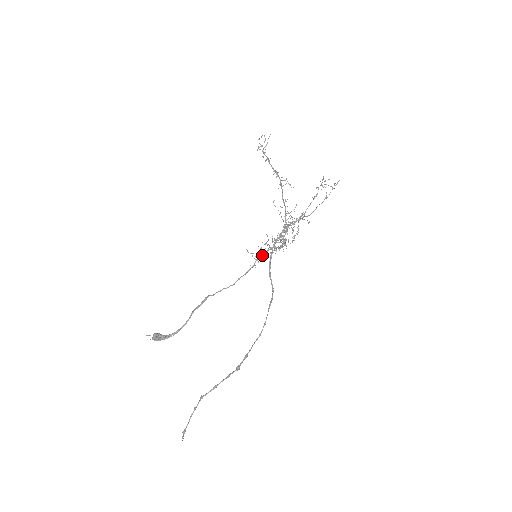
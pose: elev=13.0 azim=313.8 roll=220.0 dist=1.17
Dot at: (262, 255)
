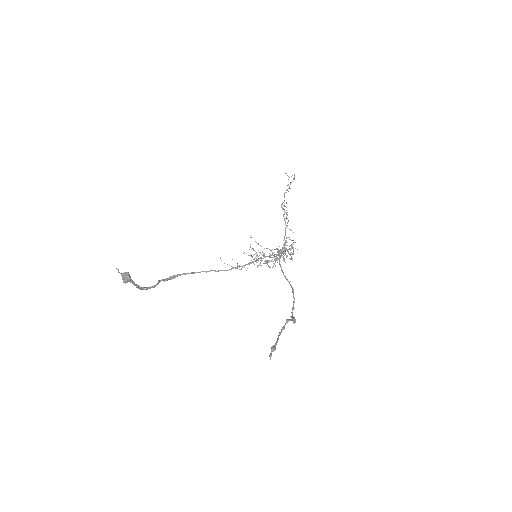
Dot at: (266, 256)
